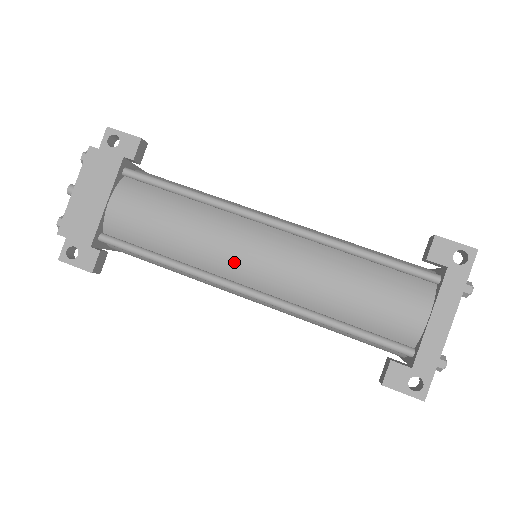
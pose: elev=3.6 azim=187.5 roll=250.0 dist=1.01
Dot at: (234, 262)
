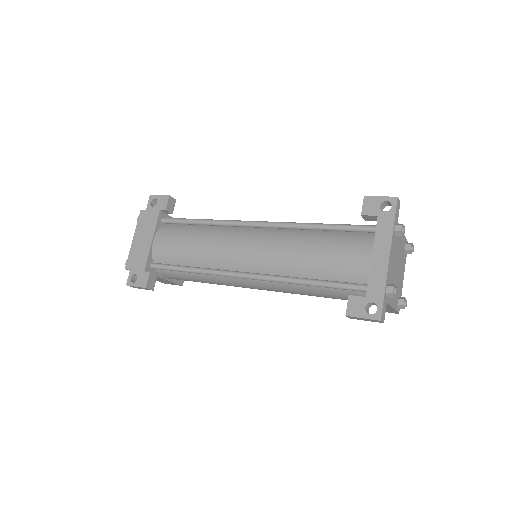
Dot at: (232, 256)
